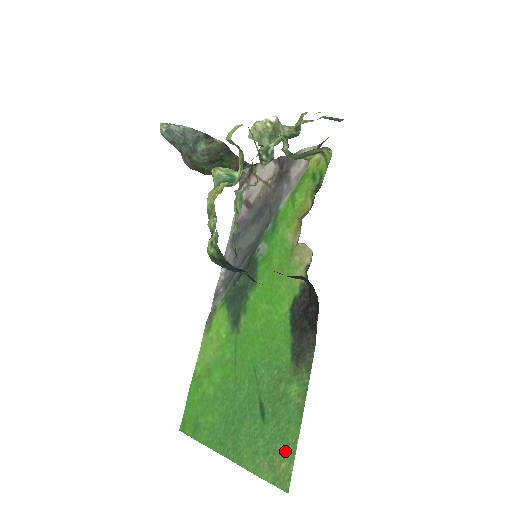
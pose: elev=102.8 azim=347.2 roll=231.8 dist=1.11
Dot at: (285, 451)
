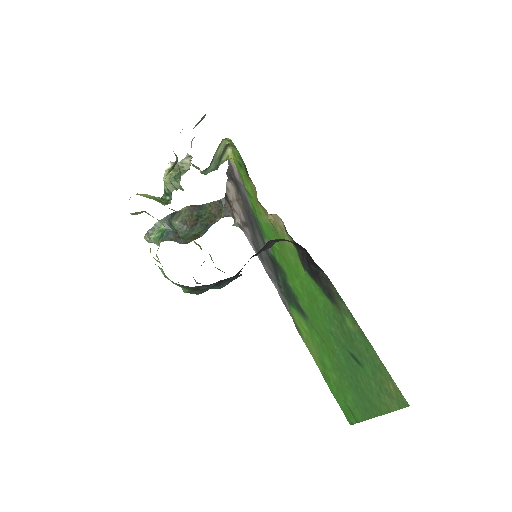
Dot at: (383, 375)
